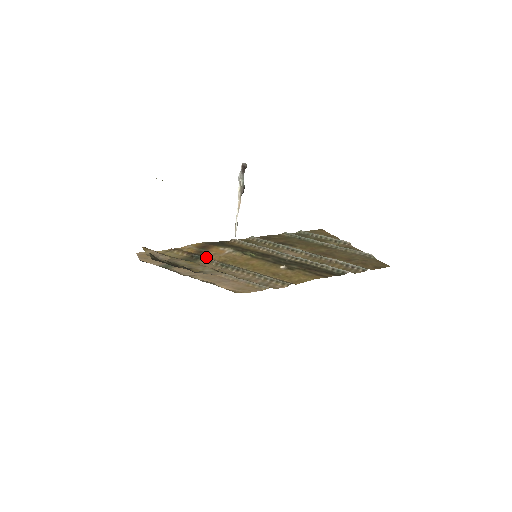
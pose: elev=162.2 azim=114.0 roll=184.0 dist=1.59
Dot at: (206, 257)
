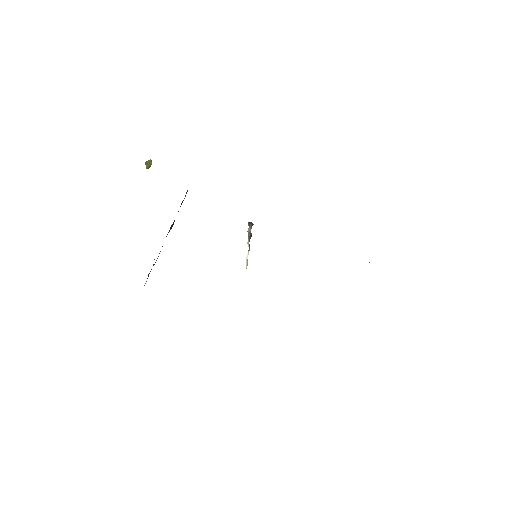
Dot at: occluded
